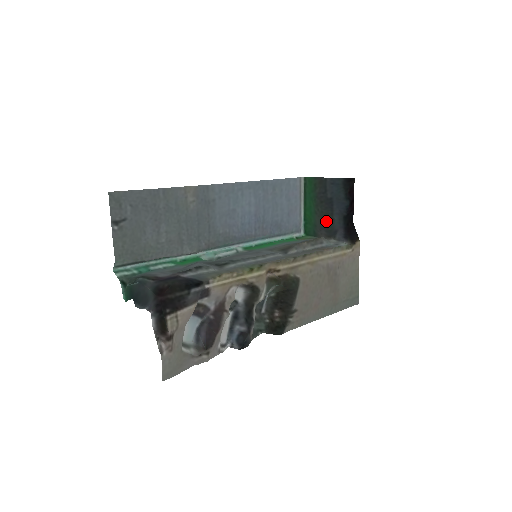
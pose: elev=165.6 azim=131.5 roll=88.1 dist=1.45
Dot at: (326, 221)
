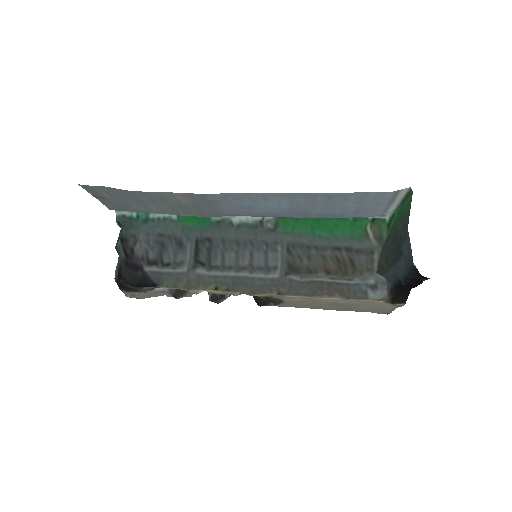
Dot at: (380, 262)
